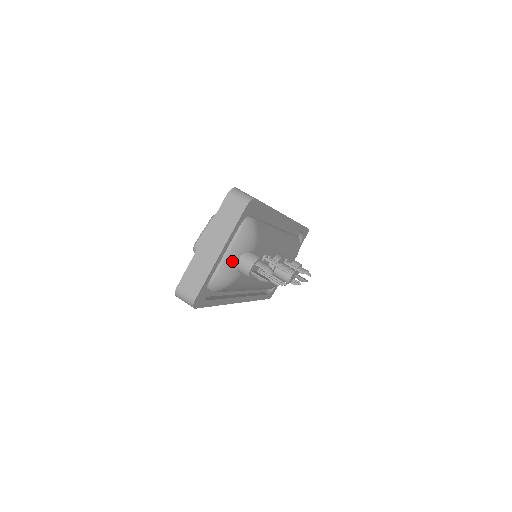
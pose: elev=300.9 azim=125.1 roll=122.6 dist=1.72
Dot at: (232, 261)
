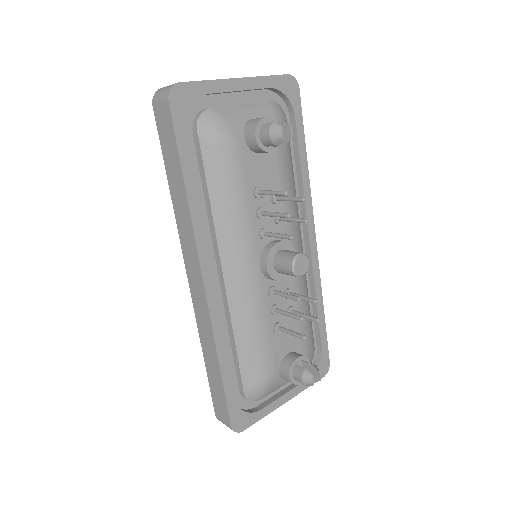
Dot at: (244, 113)
